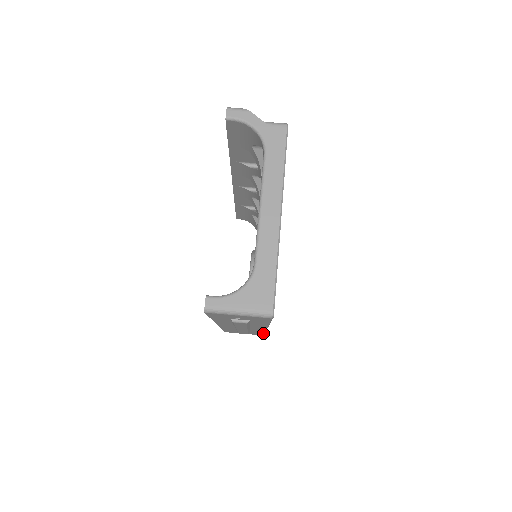
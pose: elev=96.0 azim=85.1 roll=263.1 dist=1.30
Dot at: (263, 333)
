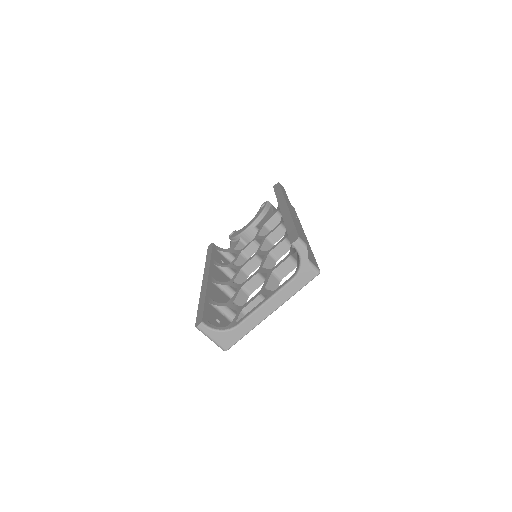
Dot at: occluded
